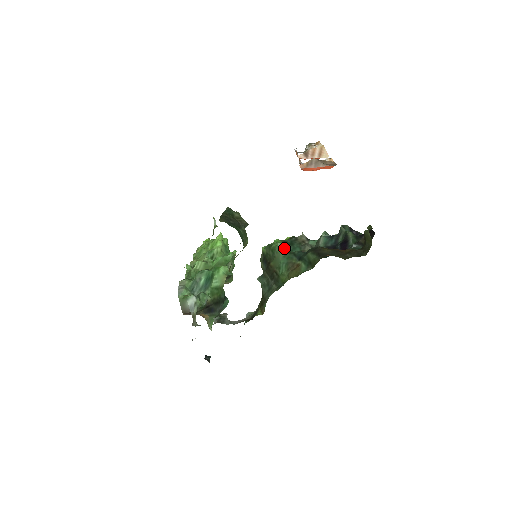
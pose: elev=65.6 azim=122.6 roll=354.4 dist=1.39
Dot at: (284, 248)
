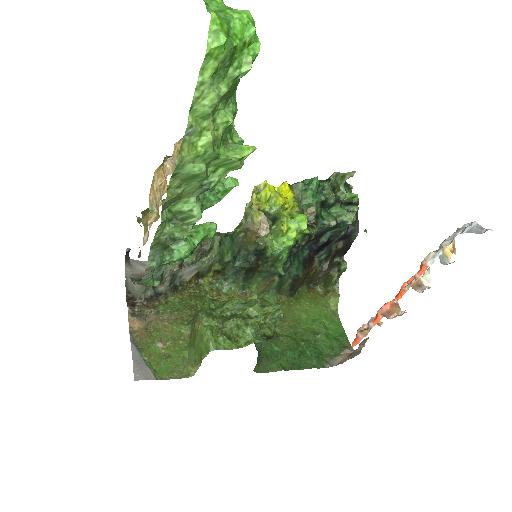
Dot at: occluded
